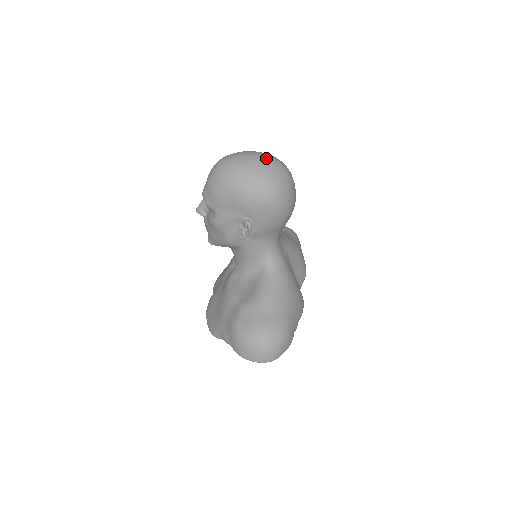
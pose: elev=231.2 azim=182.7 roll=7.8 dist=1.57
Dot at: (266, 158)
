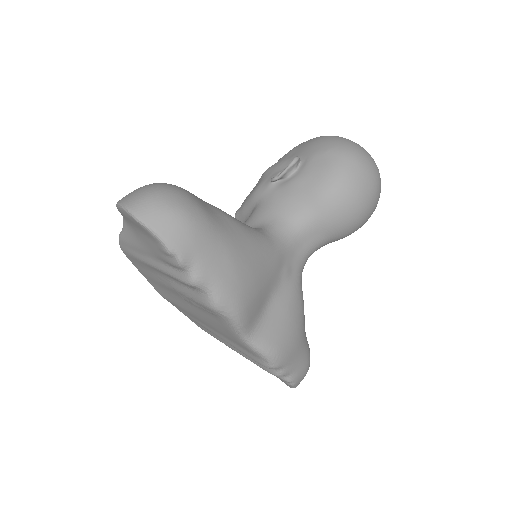
Dot at: occluded
